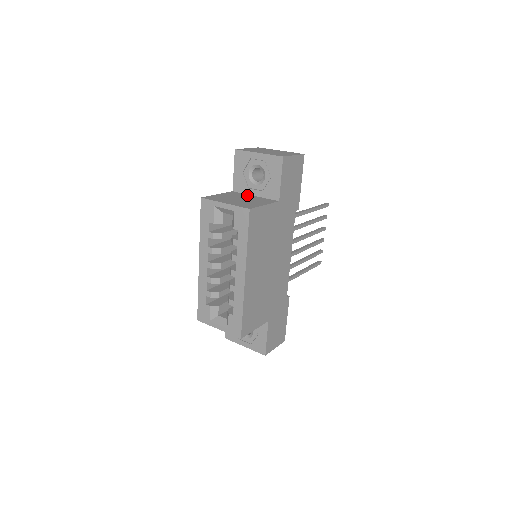
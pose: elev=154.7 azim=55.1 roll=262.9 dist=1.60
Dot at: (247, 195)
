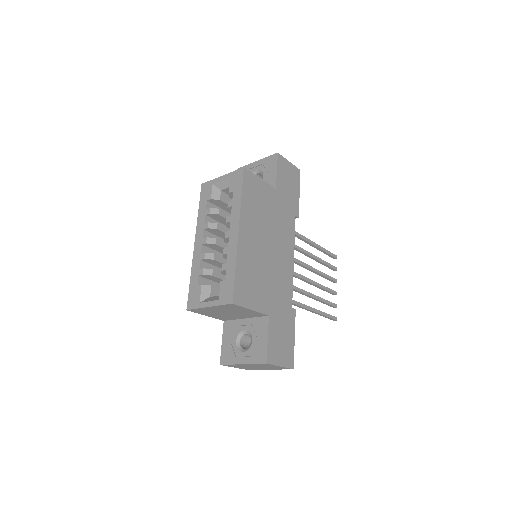
Dot at: occluded
